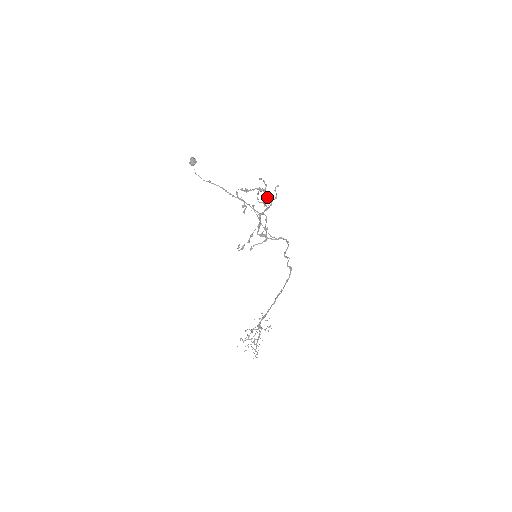
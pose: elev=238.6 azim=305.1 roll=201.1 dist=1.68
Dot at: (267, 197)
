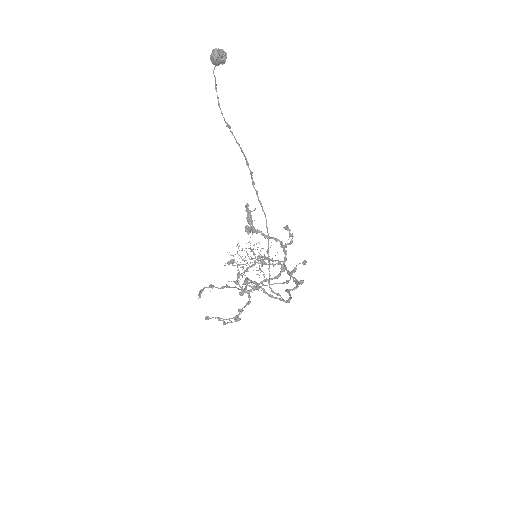
Dot at: (278, 264)
